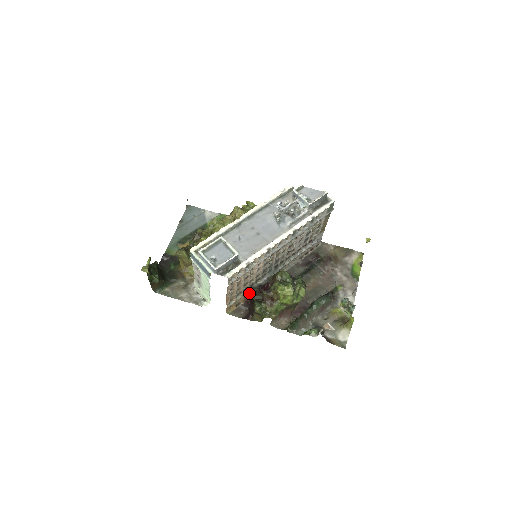
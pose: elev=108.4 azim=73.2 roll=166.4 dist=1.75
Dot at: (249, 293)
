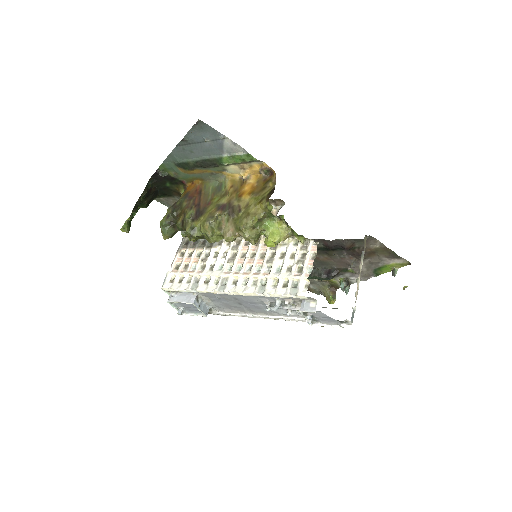
Dot at: occluded
